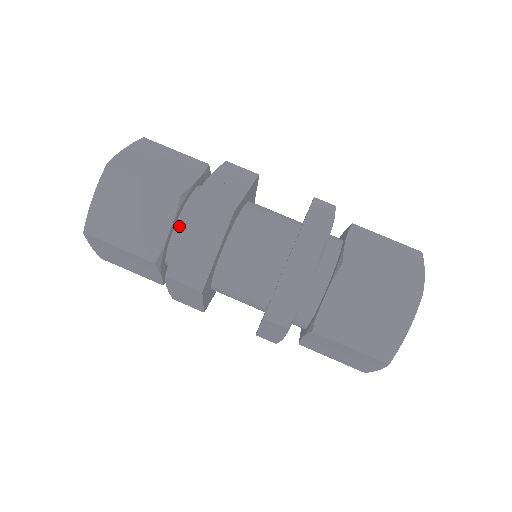
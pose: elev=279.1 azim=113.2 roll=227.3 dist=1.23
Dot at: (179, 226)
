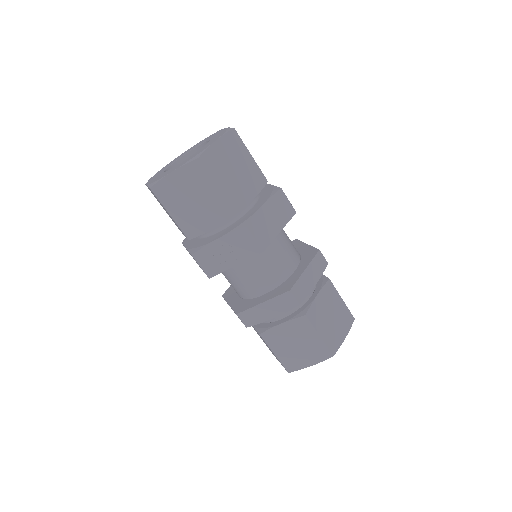
Dot at: occluded
